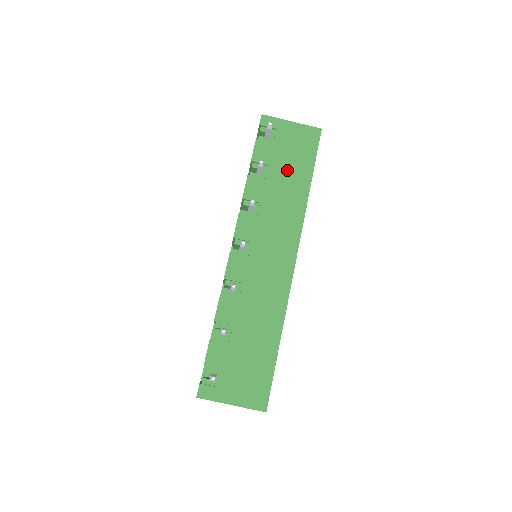
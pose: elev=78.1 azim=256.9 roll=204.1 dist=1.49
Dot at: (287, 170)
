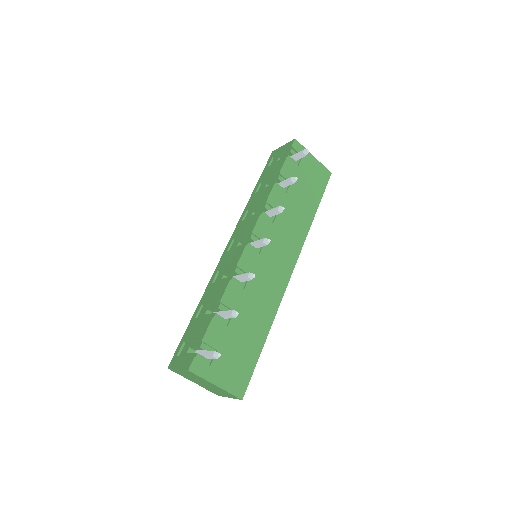
Dot at: (302, 194)
